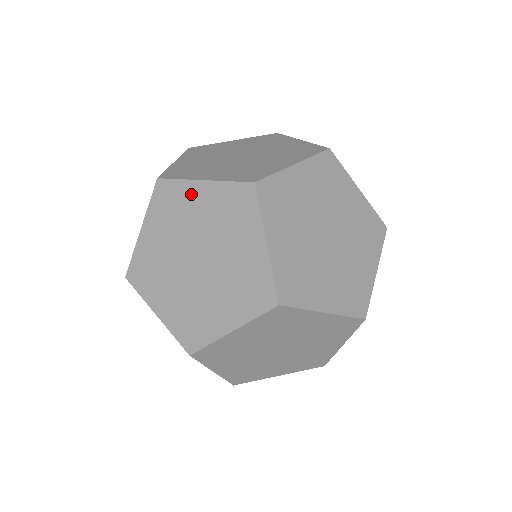
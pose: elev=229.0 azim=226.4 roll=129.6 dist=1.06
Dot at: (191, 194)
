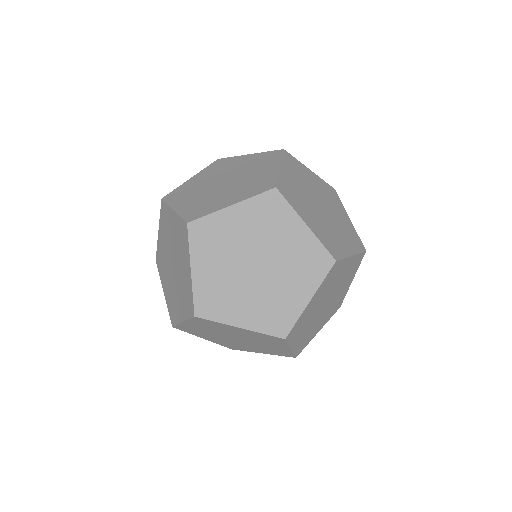
Dot at: (170, 217)
